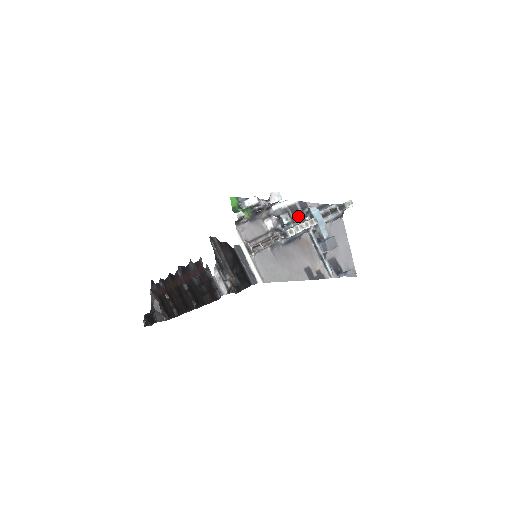
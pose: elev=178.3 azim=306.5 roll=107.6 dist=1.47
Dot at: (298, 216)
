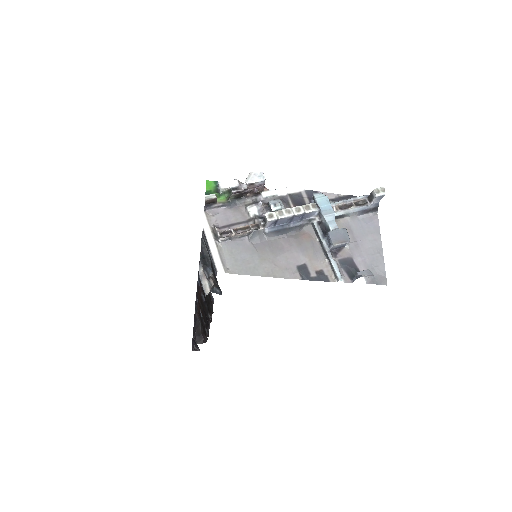
Dot at: occluded
